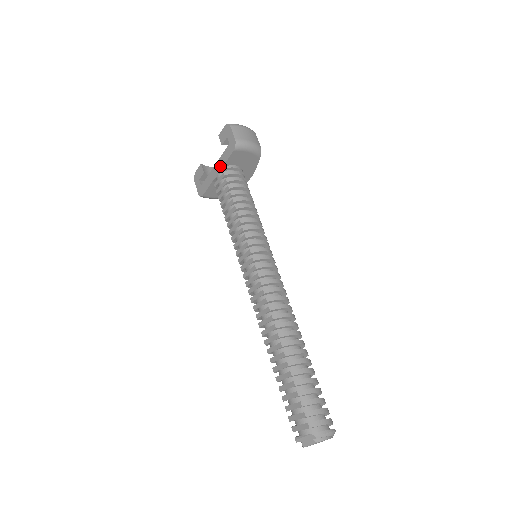
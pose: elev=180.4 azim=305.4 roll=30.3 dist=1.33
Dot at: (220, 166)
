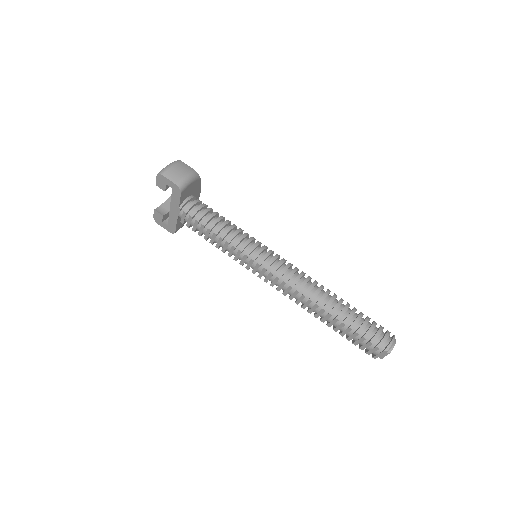
Dot at: (176, 208)
